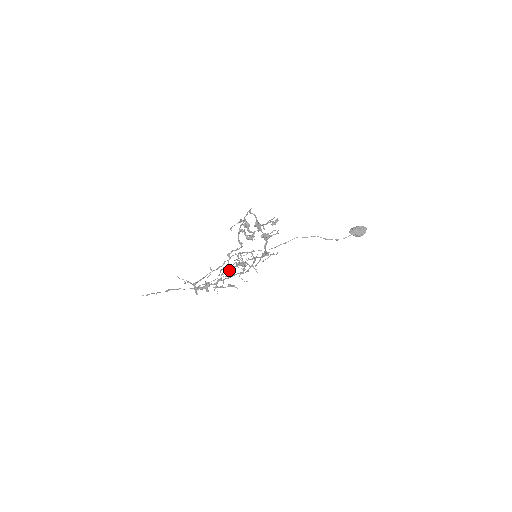
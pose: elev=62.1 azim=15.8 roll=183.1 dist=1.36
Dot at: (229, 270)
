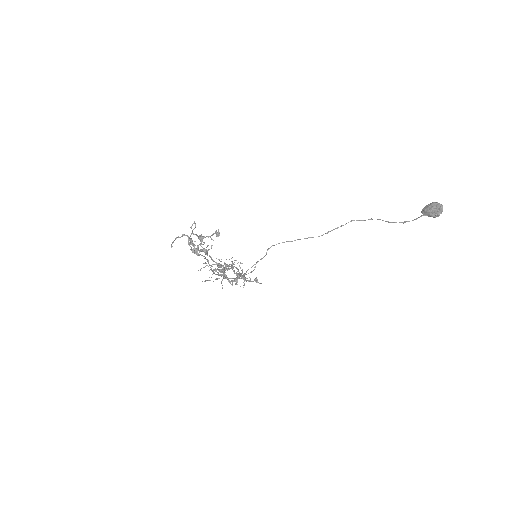
Dot at: (253, 265)
